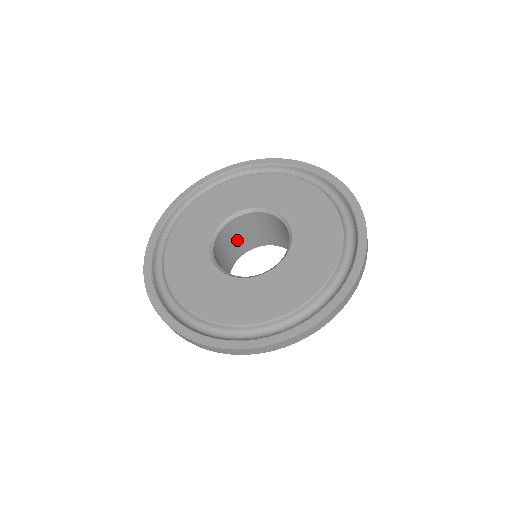
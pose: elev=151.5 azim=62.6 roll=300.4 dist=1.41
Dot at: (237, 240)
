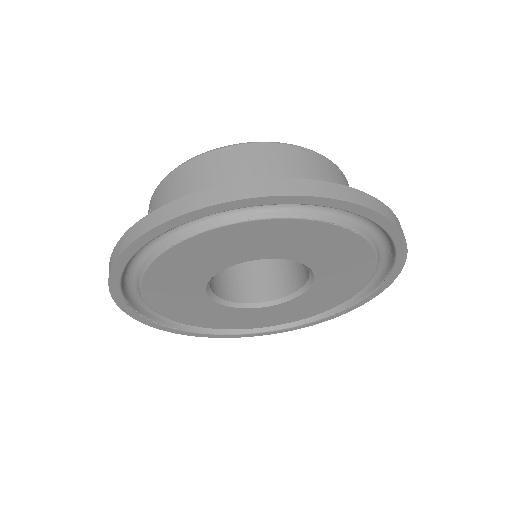
Dot at: occluded
